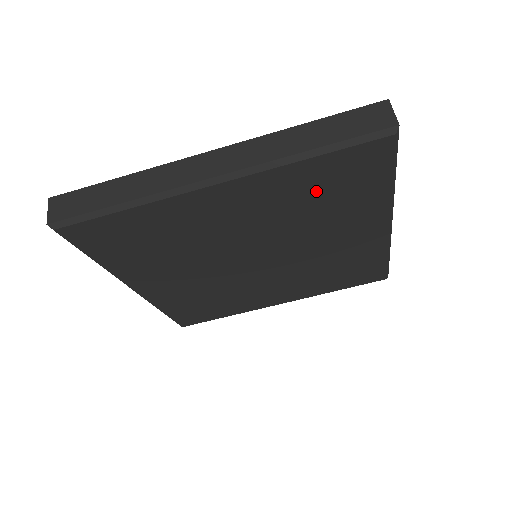
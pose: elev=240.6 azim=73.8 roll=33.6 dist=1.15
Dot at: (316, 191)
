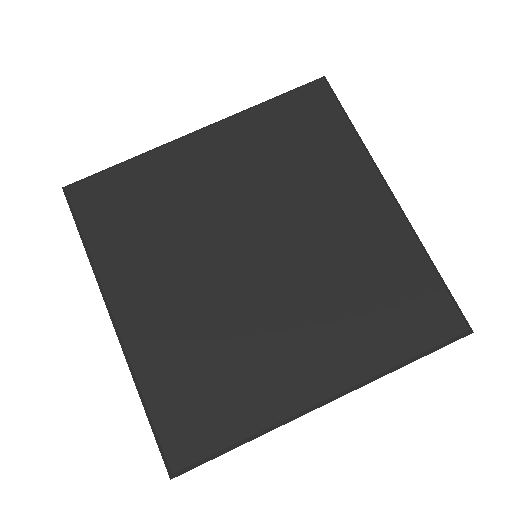
Dot at: (285, 139)
